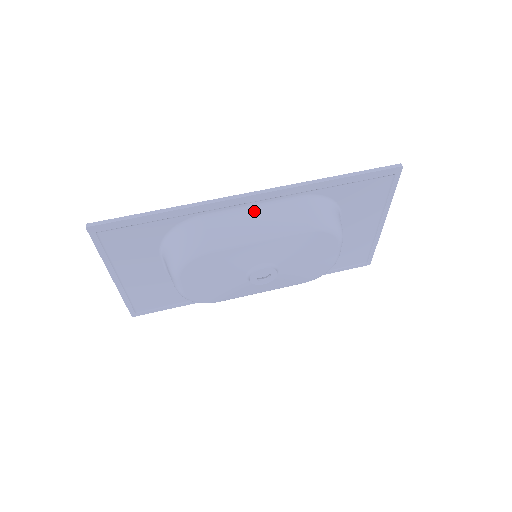
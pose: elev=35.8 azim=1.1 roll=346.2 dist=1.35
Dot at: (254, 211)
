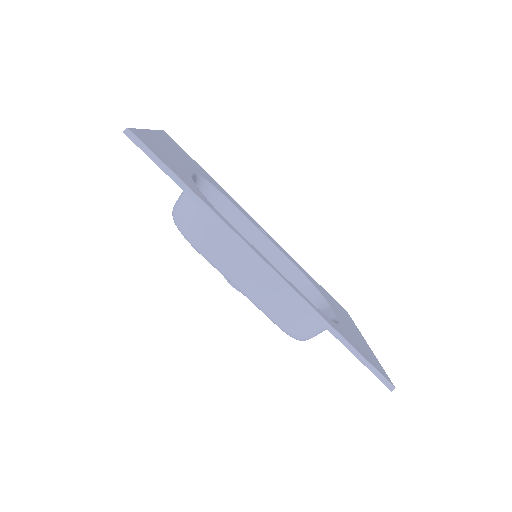
Dot at: (265, 272)
